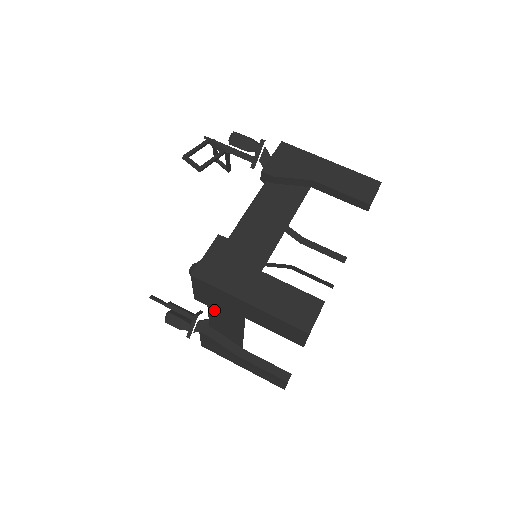
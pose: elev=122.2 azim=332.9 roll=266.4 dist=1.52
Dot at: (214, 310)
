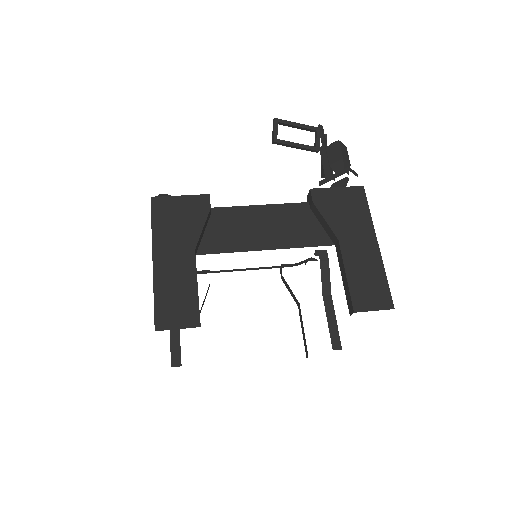
Dot at: occluded
